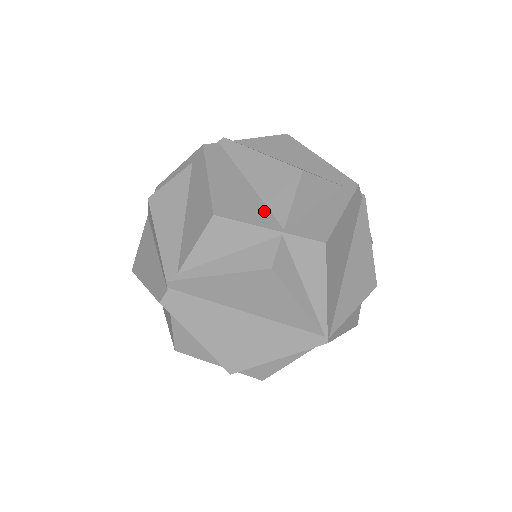
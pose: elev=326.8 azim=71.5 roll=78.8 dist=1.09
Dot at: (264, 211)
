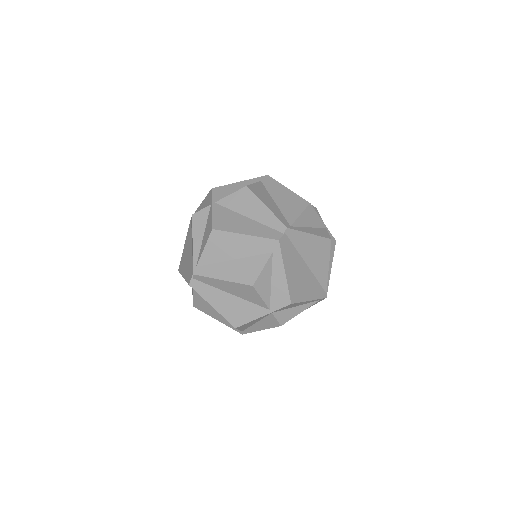
Dot at: occluded
